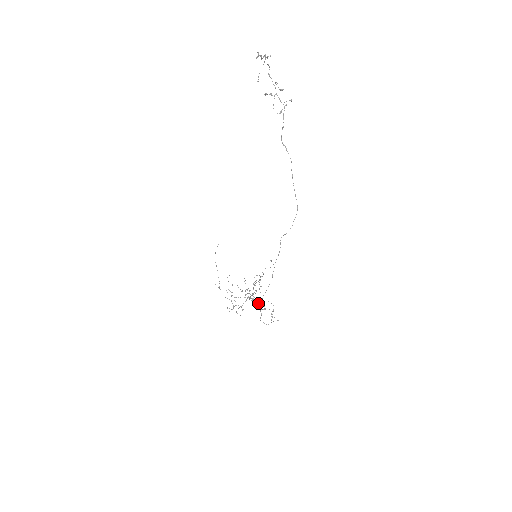
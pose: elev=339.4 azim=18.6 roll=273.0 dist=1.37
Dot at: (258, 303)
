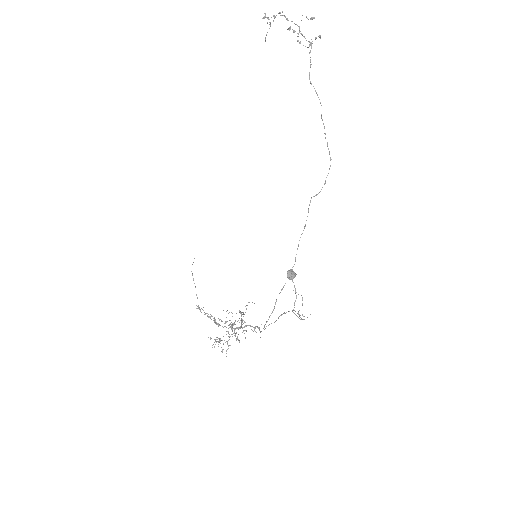
Dot at: (293, 277)
